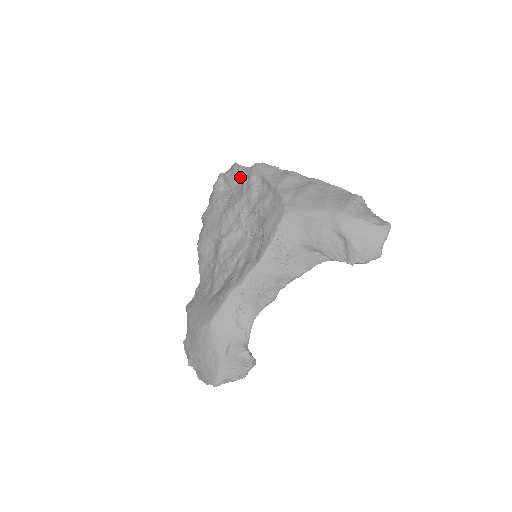
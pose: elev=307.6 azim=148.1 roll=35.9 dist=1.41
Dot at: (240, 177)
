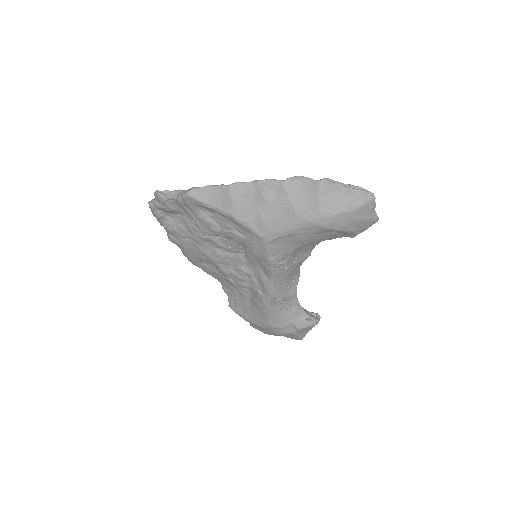
Dot at: (176, 206)
